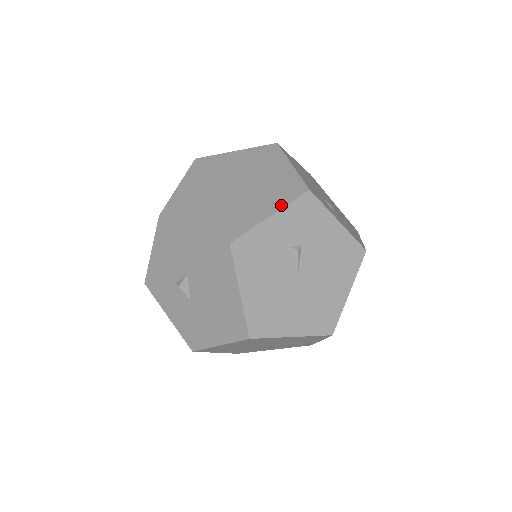
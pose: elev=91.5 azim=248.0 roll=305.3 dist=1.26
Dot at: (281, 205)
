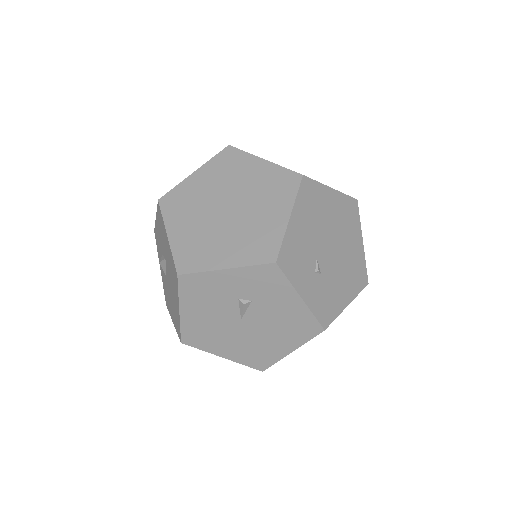
Dot at: (241, 263)
